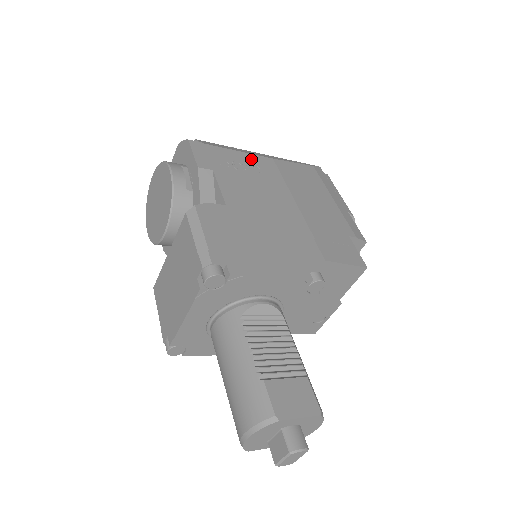
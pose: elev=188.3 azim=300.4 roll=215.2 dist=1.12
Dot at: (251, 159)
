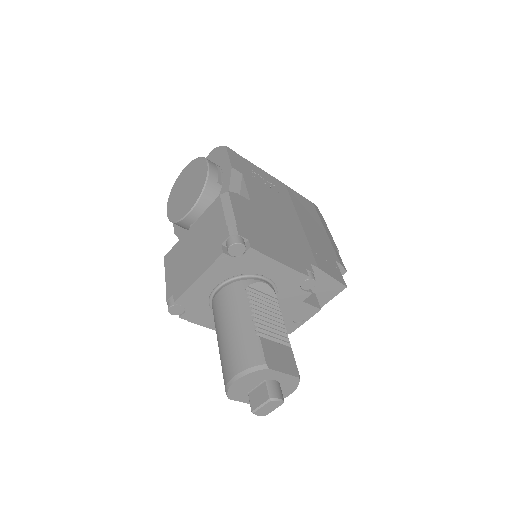
Dot at: (270, 178)
